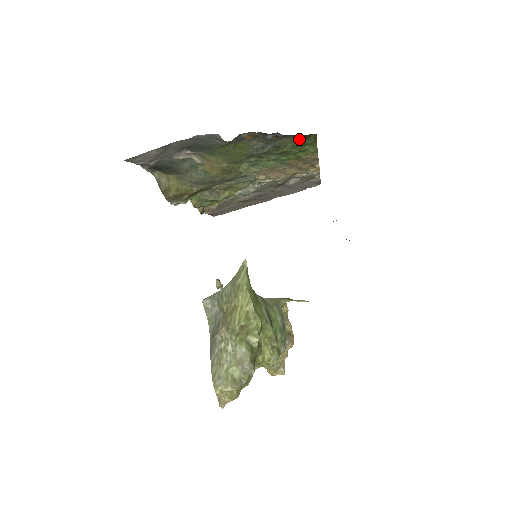
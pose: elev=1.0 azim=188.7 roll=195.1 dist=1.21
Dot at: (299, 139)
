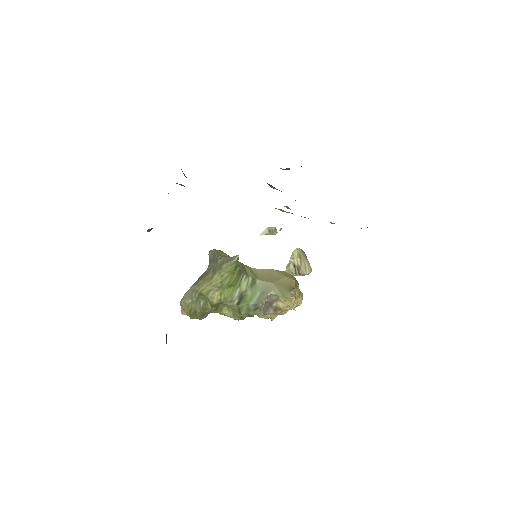
Dot at: occluded
